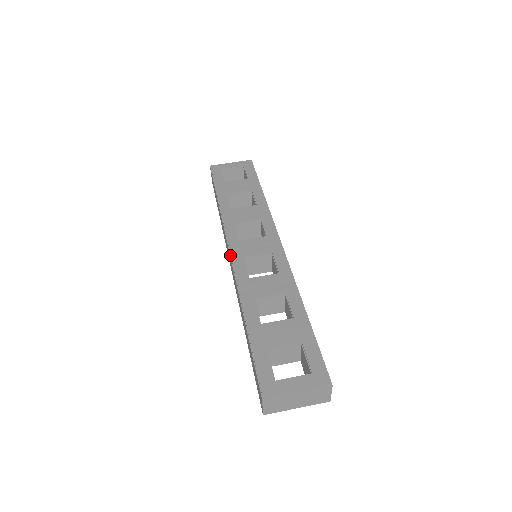
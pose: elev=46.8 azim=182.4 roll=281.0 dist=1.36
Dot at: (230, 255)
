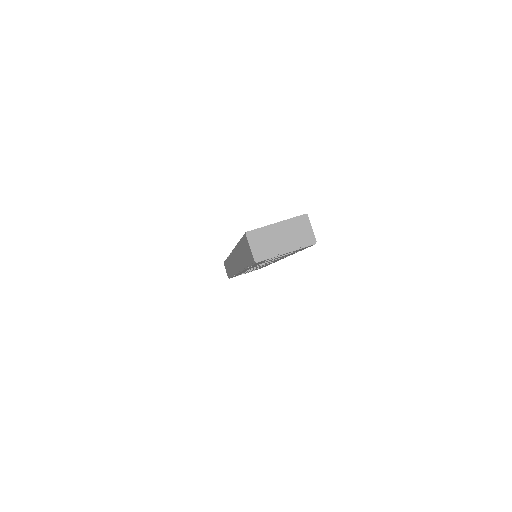
Dot at: occluded
